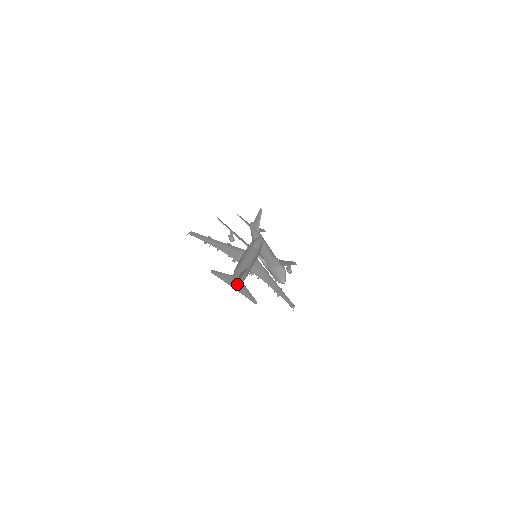
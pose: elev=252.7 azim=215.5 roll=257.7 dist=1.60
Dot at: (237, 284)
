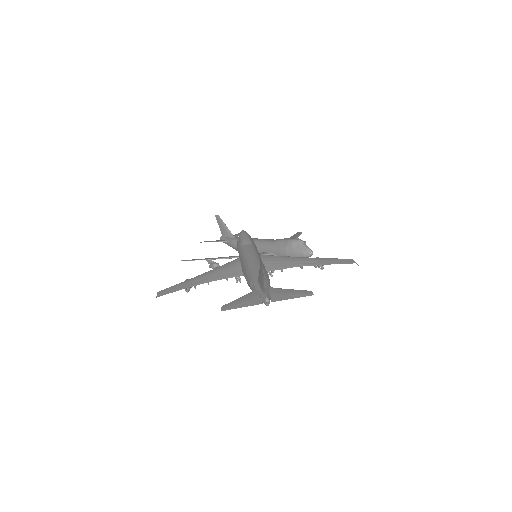
Dot at: (267, 294)
